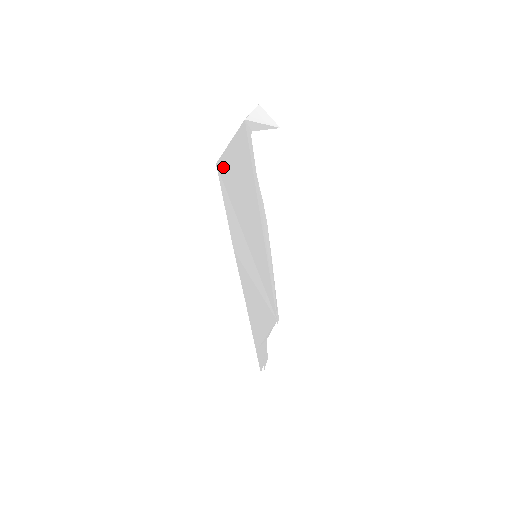
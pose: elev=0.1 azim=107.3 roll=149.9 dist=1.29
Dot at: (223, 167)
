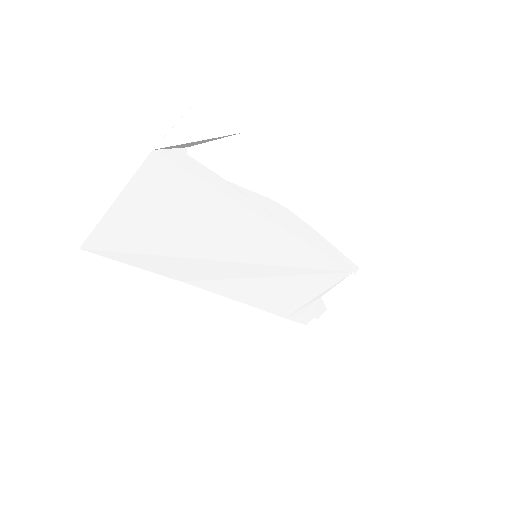
Dot at: (104, 238)
